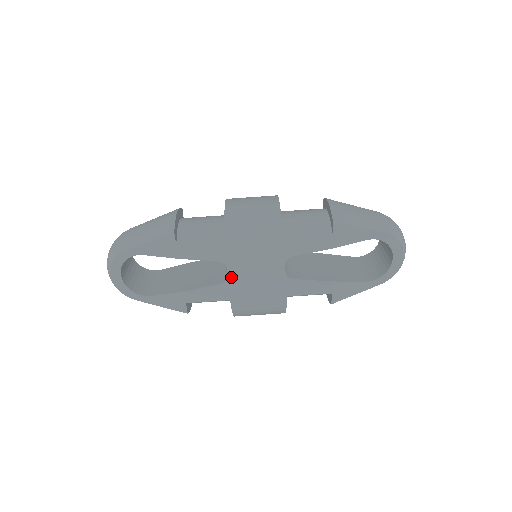
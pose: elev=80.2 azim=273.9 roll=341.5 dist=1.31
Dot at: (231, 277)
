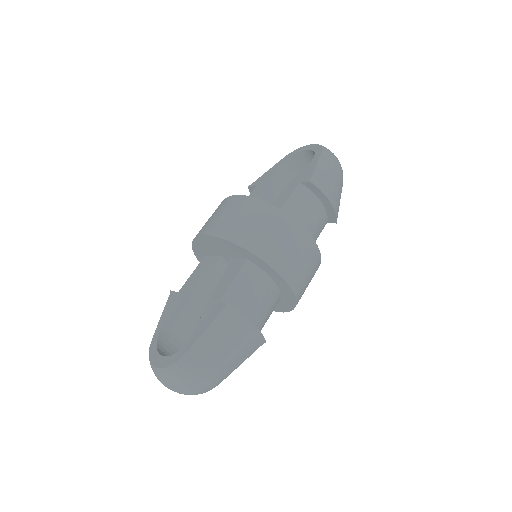
Dot at: (201, 234)
